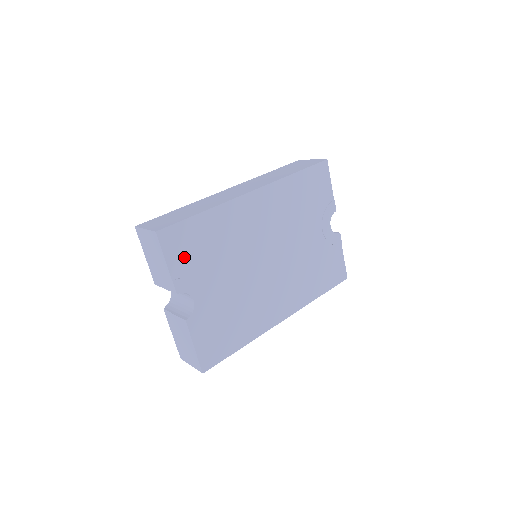
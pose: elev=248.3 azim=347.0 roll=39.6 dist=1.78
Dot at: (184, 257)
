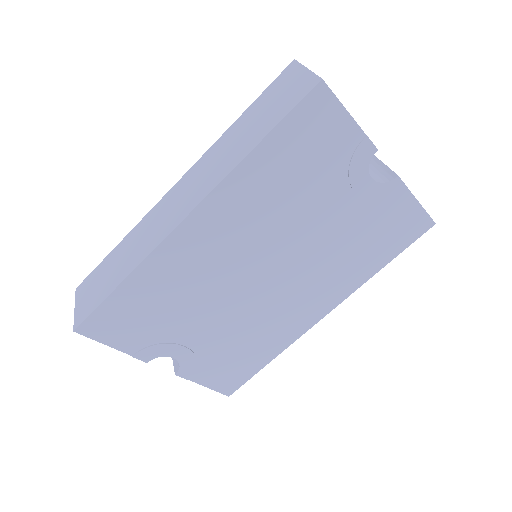
Dot at: (130, 332)
